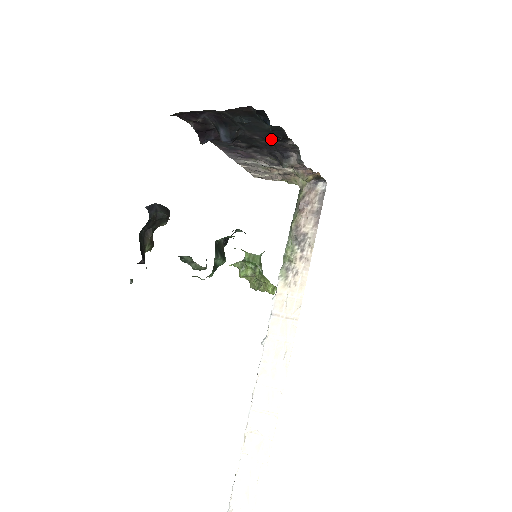
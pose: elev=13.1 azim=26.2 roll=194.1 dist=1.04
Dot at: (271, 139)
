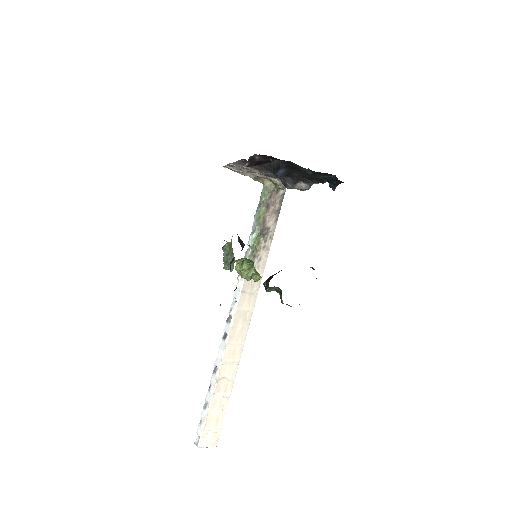
Dot at: (305, 178)
